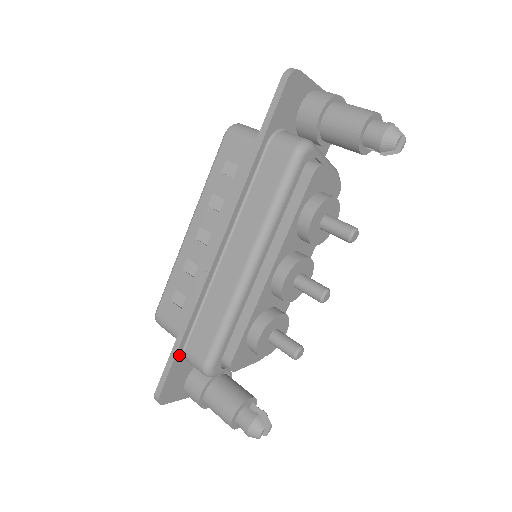
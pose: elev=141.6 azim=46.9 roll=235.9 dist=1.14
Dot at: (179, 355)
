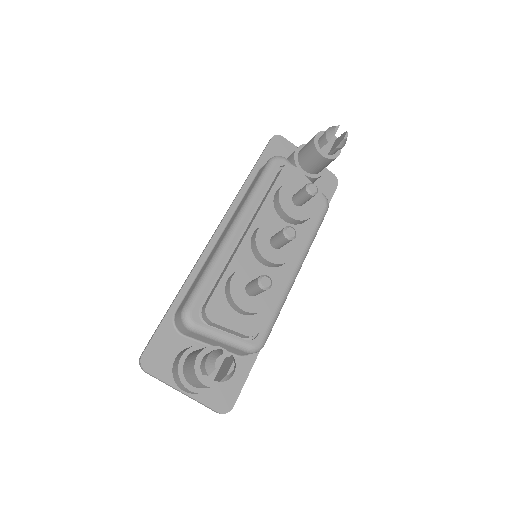
Dot at: (170, 317)
